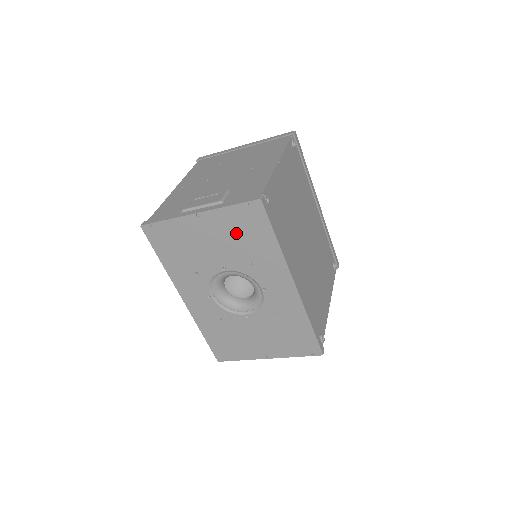
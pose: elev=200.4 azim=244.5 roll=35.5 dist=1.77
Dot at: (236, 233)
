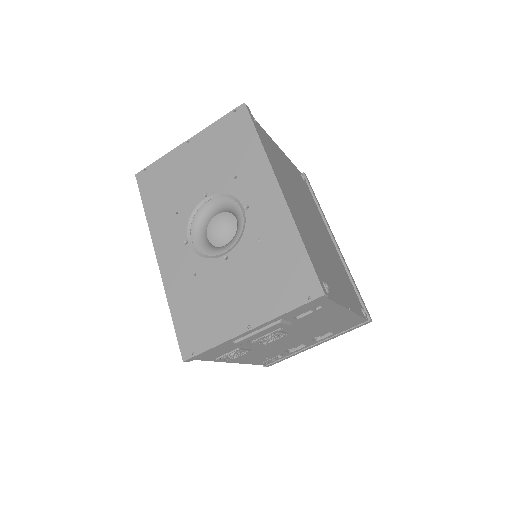
Dot at: (221, 147)
